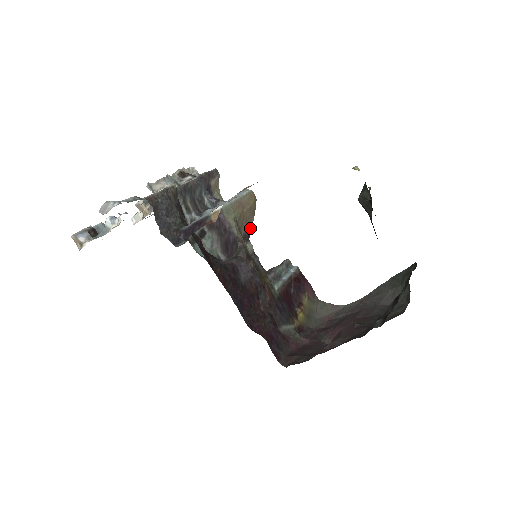
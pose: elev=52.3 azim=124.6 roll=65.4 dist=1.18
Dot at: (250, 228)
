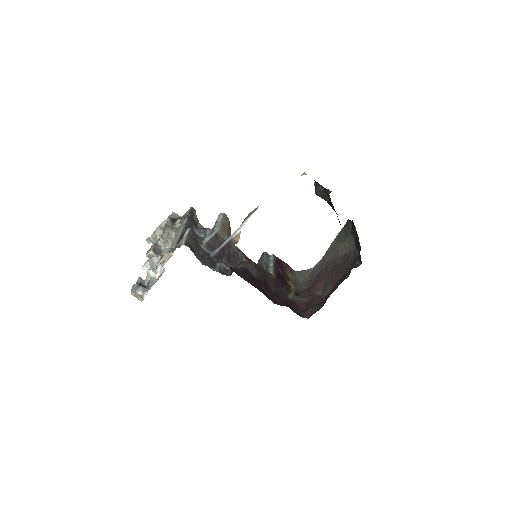
Dot at: occluded
